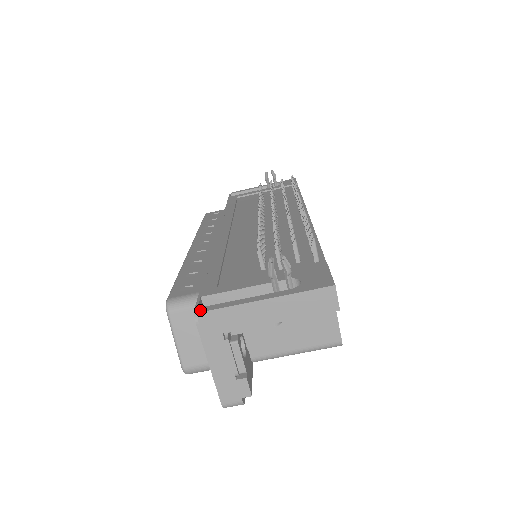
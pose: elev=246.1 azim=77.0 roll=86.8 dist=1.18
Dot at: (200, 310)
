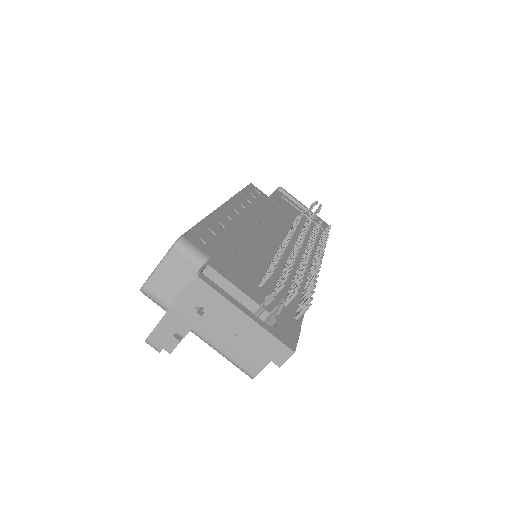
Dot at: (202, 276)
